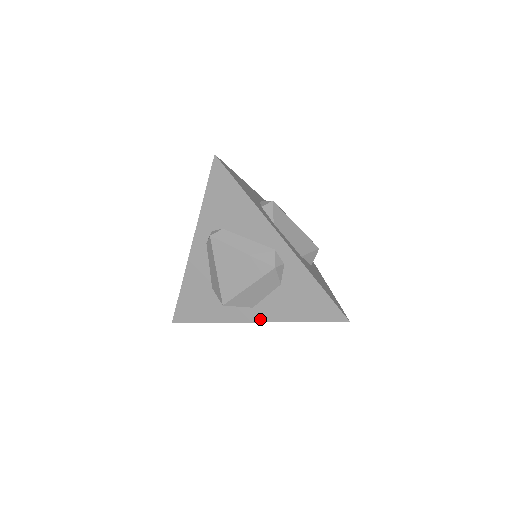
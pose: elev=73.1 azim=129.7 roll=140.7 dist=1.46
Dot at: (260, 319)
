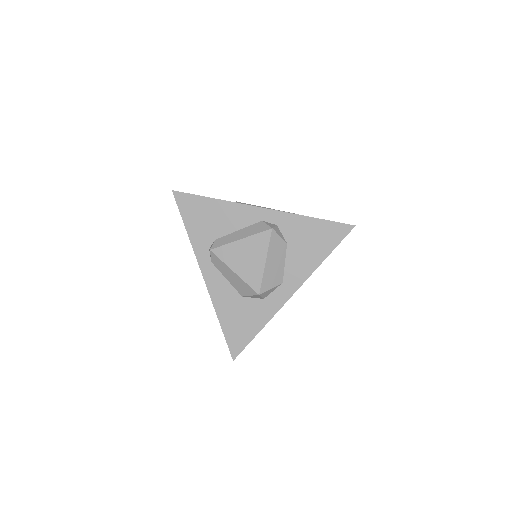
Dot at: (295, 287)
